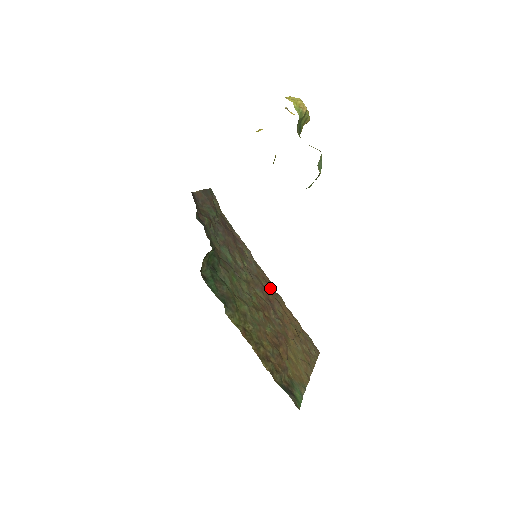
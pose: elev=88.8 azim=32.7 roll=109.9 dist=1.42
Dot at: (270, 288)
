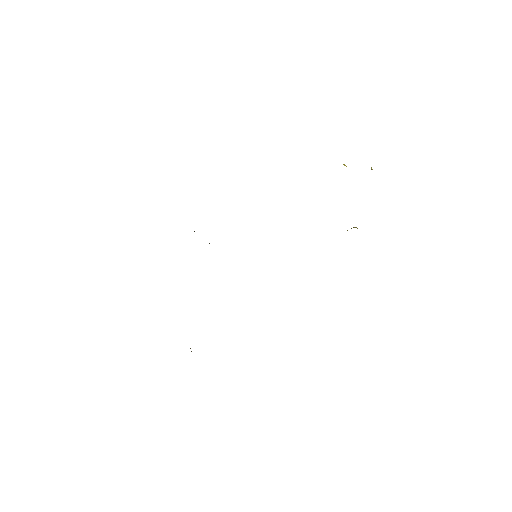
Dot at: occluded
